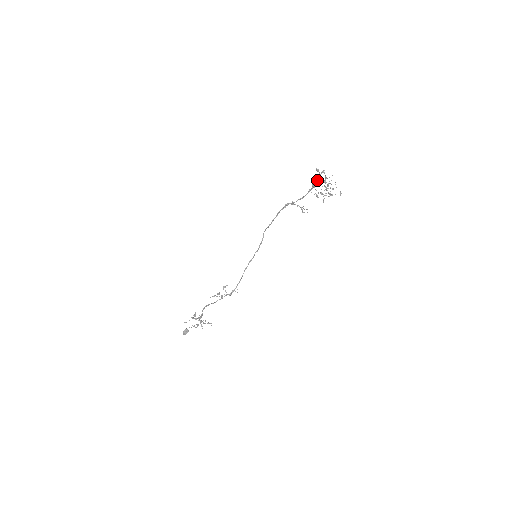
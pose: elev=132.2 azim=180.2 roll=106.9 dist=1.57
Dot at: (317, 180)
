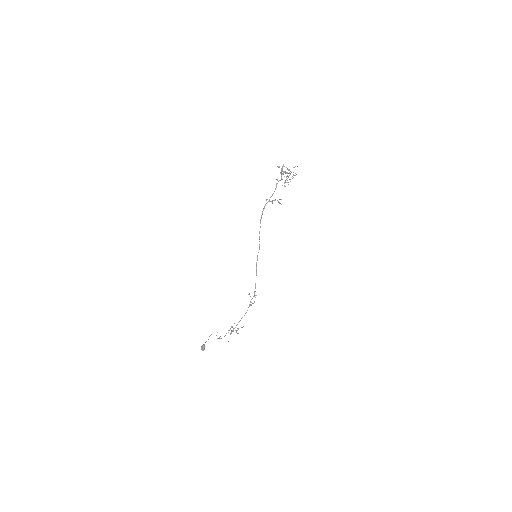
Dot at: (281, 174)
